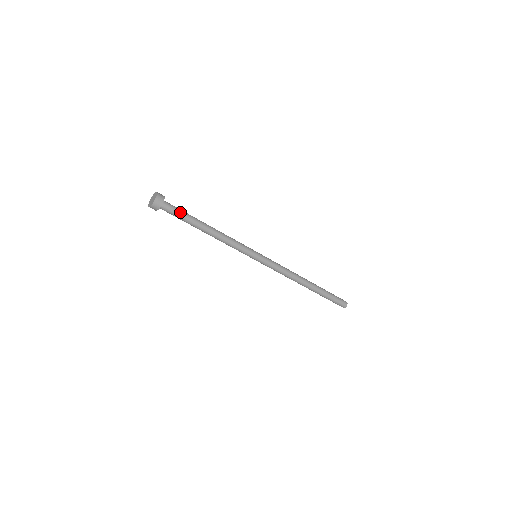
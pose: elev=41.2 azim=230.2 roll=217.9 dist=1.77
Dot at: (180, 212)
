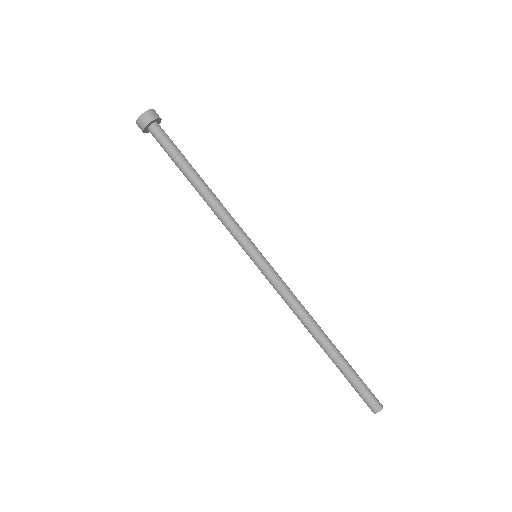
Dot at: (174, 144)
